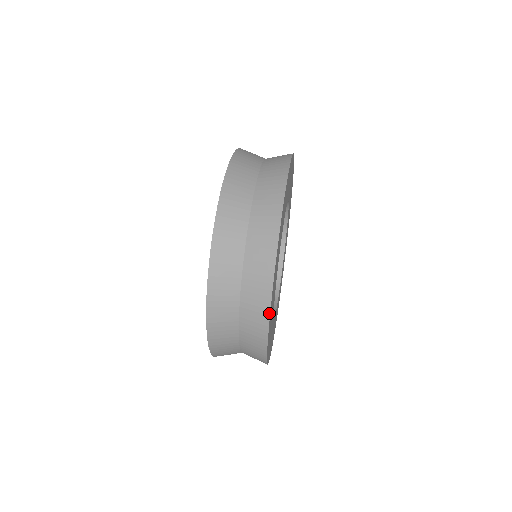
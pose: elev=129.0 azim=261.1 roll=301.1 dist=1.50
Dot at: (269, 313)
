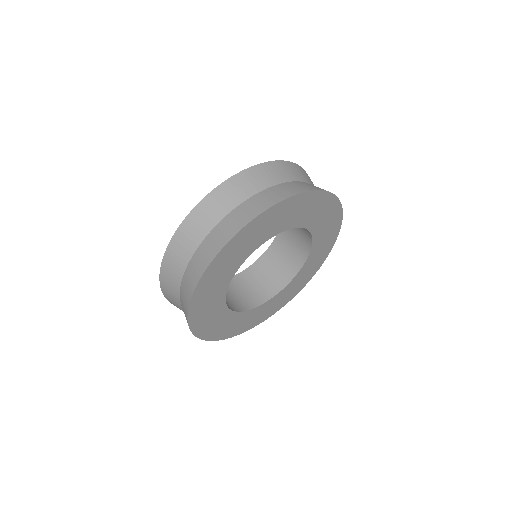
Dot at: (226, 243)
